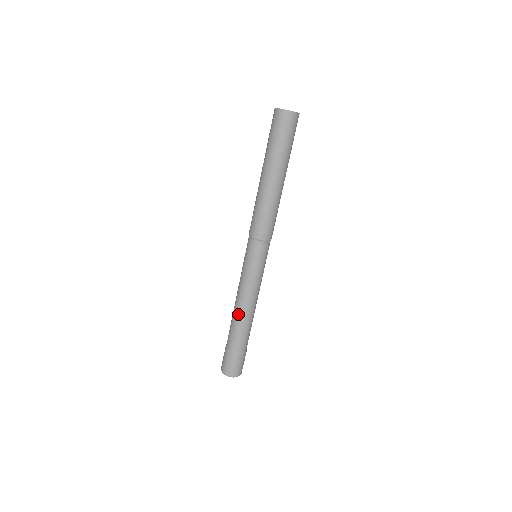
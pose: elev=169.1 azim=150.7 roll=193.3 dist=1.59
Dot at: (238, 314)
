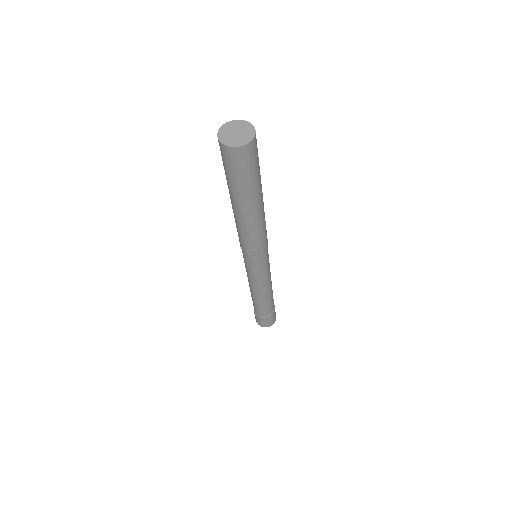
Dot at: (266, 298)
